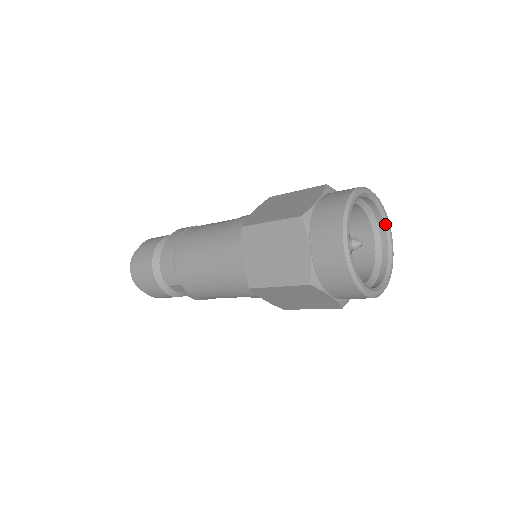
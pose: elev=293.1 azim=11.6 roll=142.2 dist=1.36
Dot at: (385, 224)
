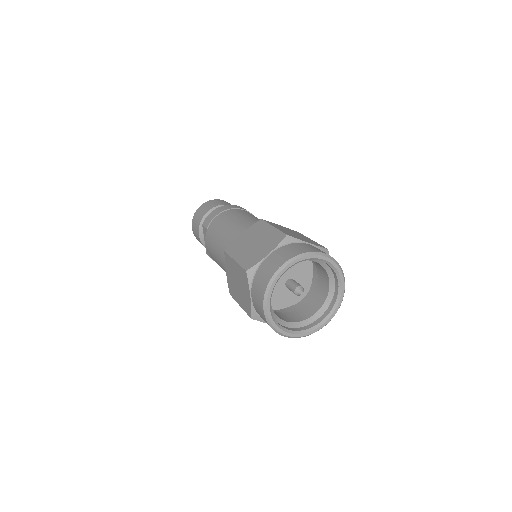
Dot at: (333, 309)
